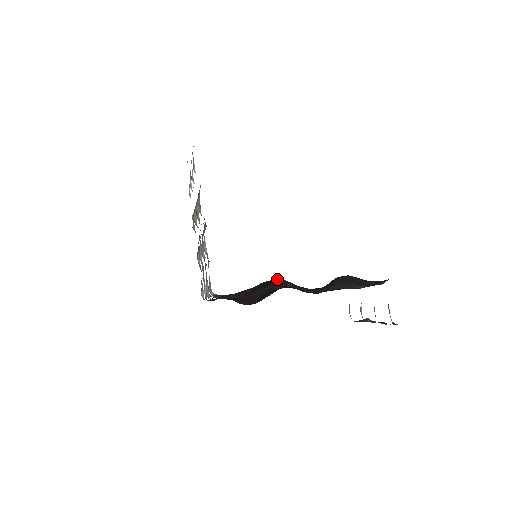
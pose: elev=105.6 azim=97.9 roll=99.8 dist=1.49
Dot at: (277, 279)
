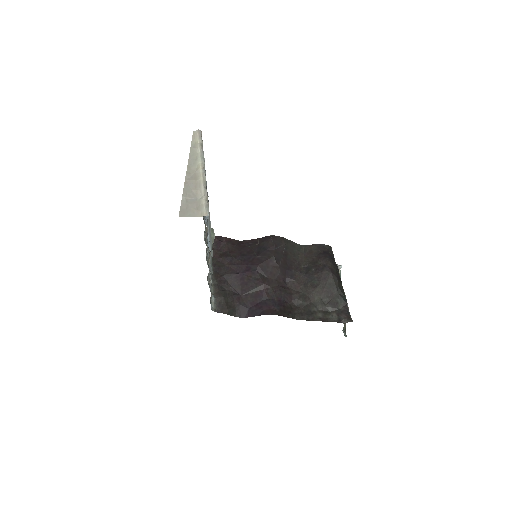
Dot at: (271, 260)
